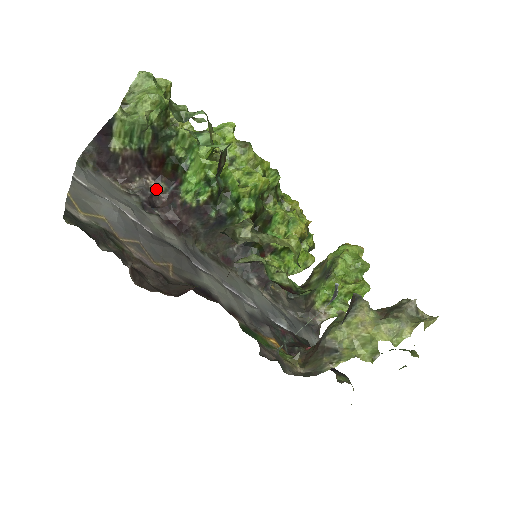
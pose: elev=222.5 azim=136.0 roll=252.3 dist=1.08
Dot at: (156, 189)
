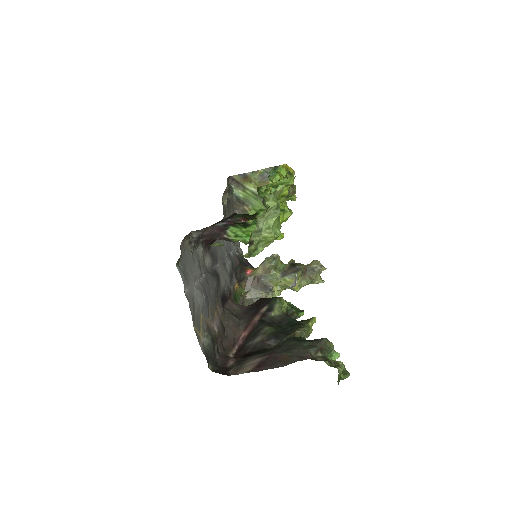
Dot at: occluded
